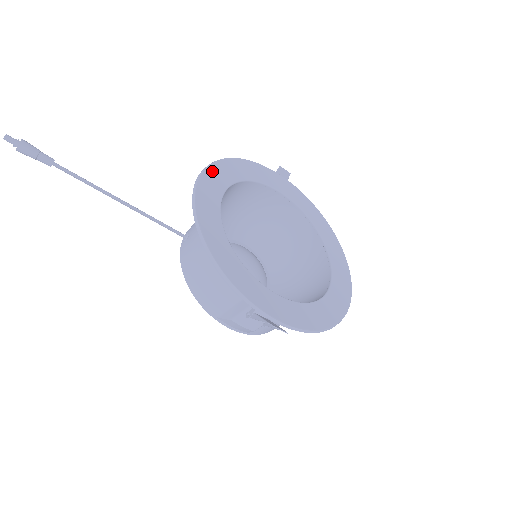
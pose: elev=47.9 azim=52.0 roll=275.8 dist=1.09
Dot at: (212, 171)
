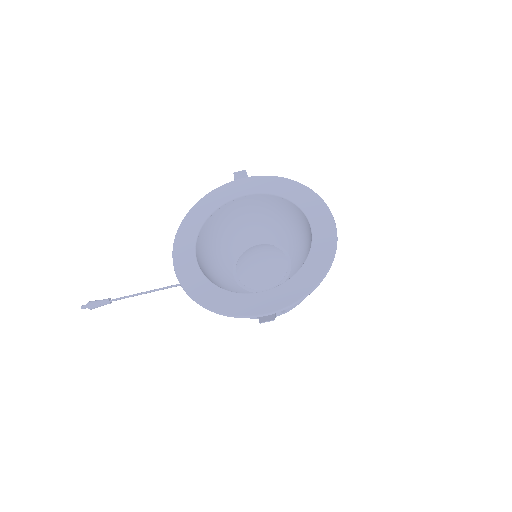
Dot at: (181, 235)
